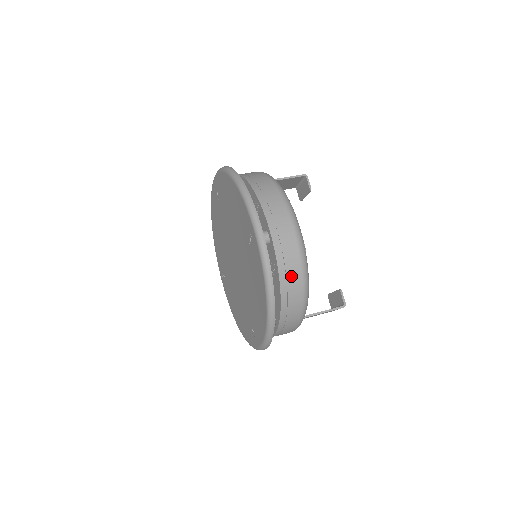
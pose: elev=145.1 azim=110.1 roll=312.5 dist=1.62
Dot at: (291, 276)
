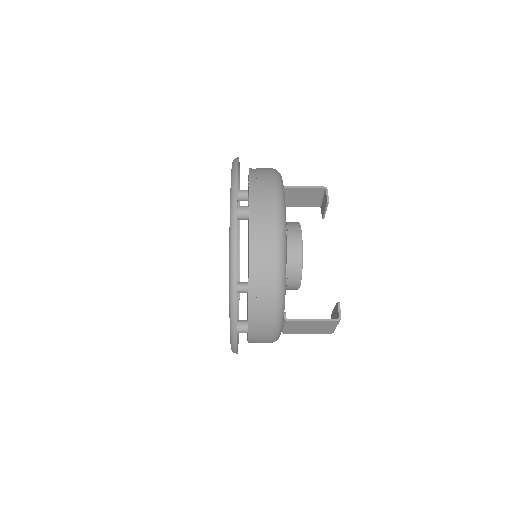
Dot at: (263, 251)
